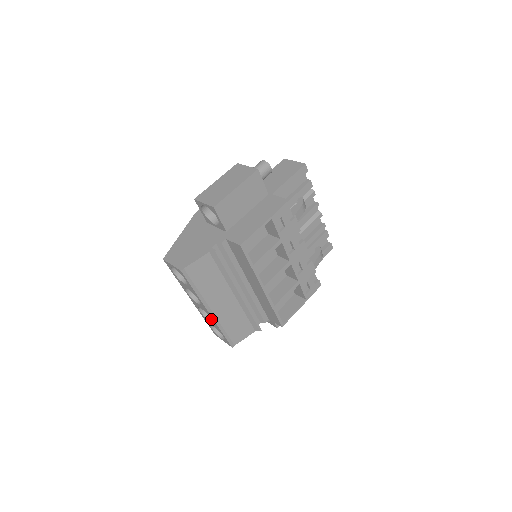
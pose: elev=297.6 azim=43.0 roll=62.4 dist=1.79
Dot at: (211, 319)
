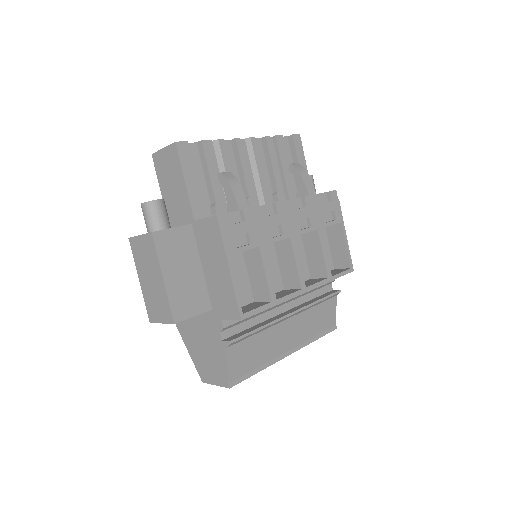
Dot at: occluded
